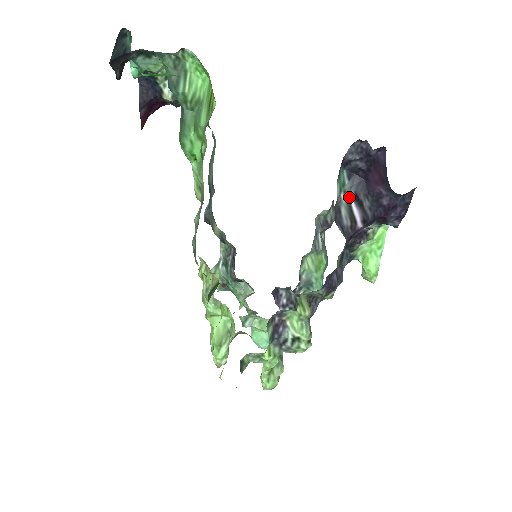
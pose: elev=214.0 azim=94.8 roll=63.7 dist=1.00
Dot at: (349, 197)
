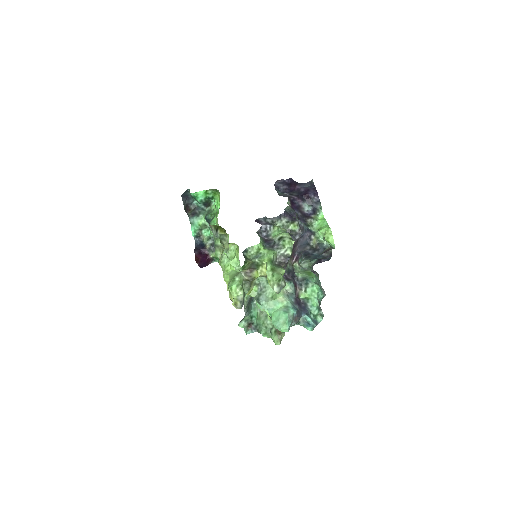
Dot at: (285, 194)
